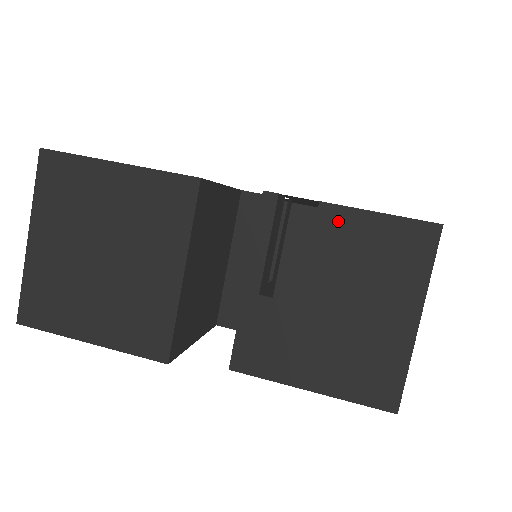
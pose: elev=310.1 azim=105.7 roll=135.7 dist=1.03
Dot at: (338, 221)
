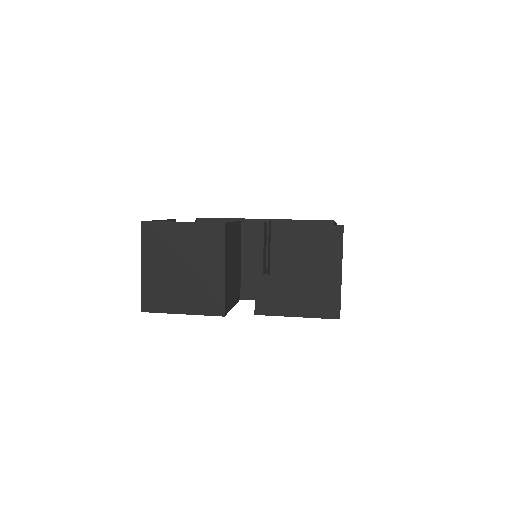
Dot at: (295, 232)
